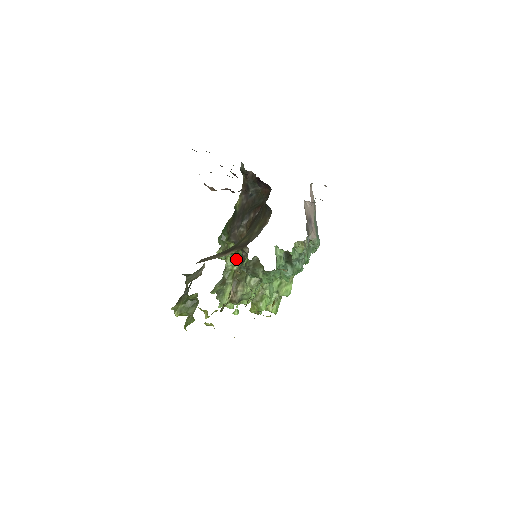
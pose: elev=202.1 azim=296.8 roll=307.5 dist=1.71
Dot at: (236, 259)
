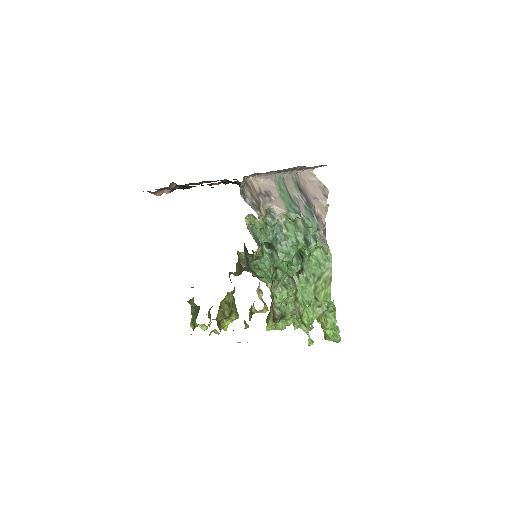
Dot at: occluded
